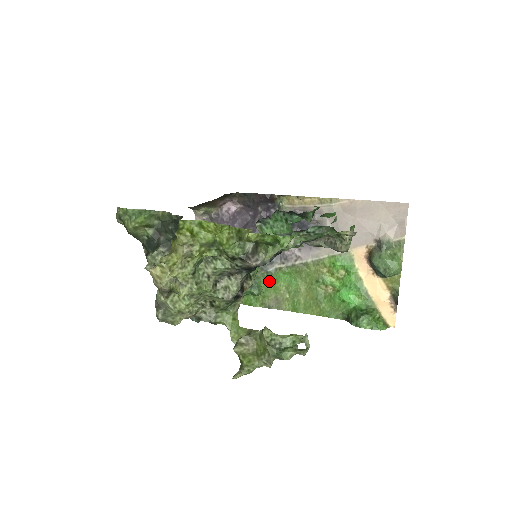
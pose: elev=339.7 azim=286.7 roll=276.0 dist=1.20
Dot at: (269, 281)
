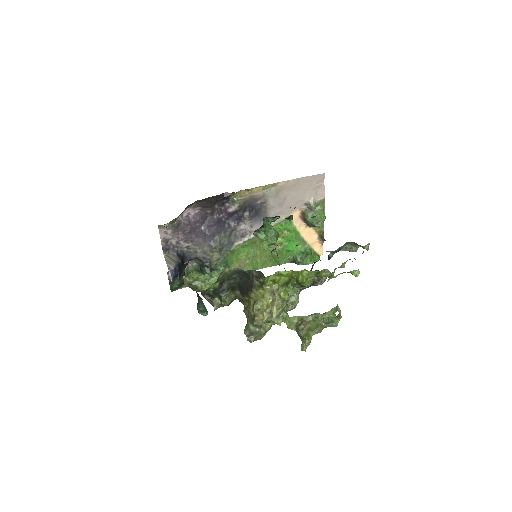
Dot at: (232, 256)
